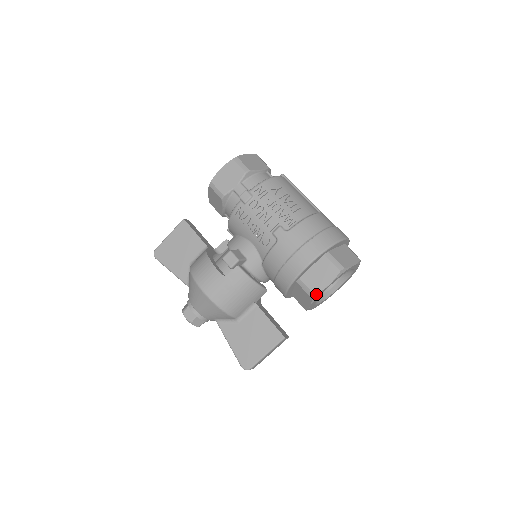
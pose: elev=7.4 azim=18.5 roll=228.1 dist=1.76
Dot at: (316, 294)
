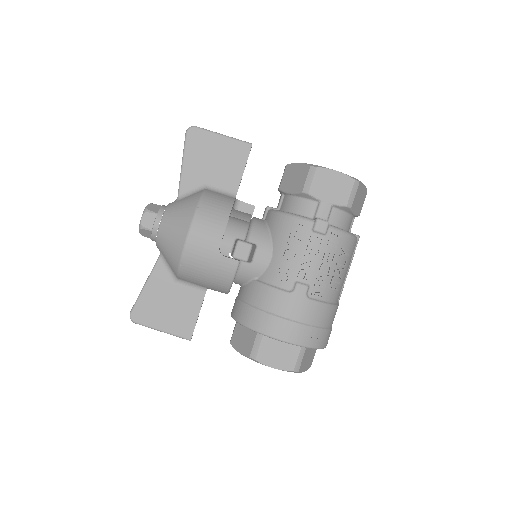
Dot at: (257, 361)
